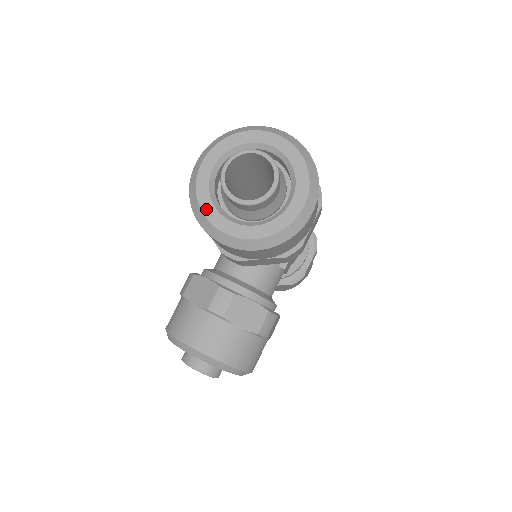
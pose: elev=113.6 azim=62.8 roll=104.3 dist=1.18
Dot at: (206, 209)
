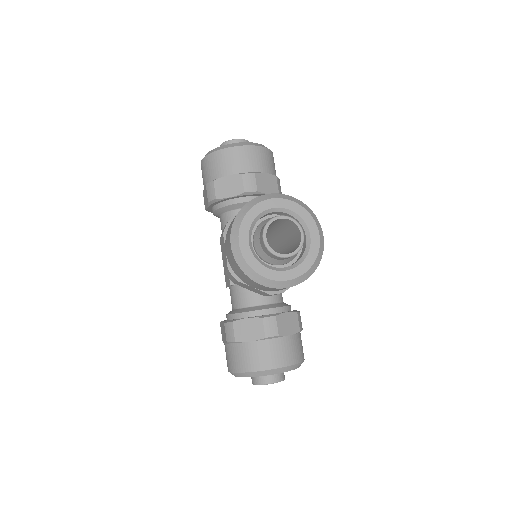
Dot at: (223, 146)
